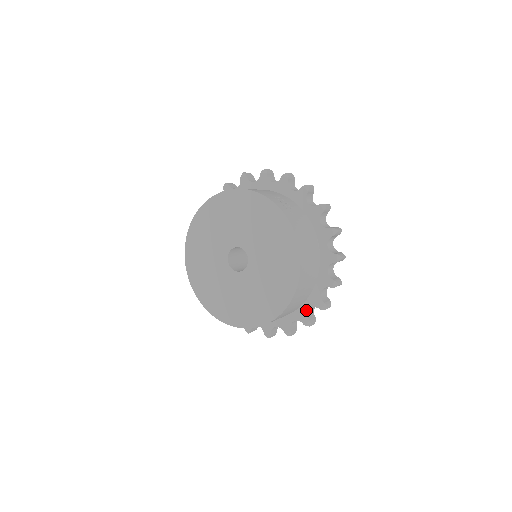
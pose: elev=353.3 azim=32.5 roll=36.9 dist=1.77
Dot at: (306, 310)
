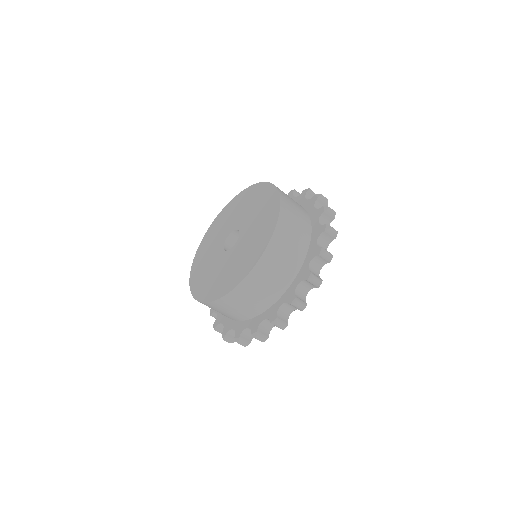
Dot at: (314, 245)
